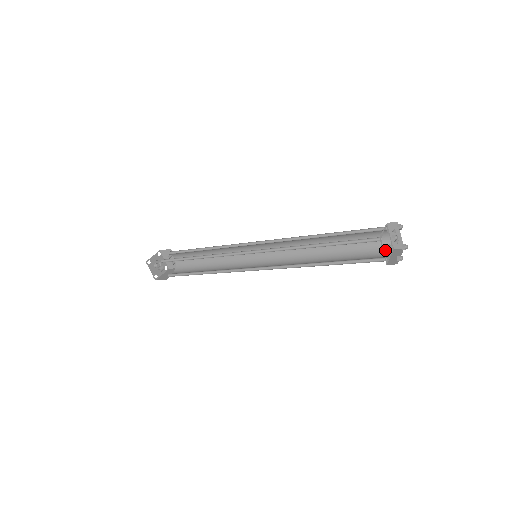
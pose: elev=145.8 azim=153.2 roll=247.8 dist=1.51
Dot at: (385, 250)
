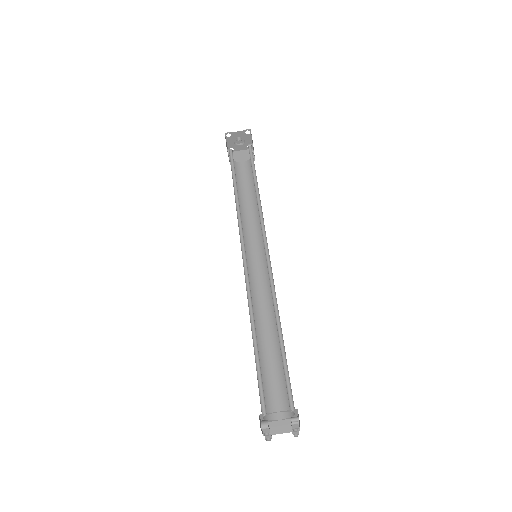
Dot at: occluded
